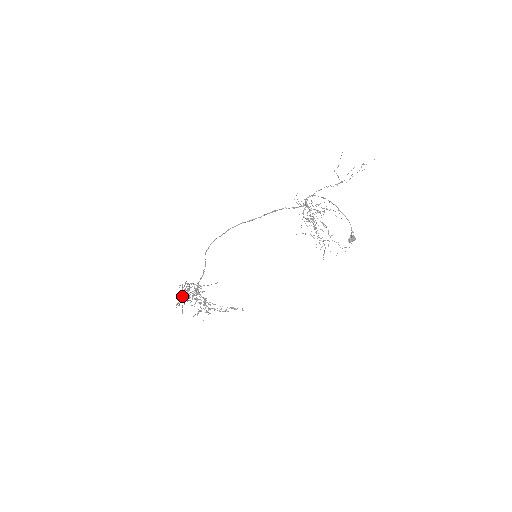
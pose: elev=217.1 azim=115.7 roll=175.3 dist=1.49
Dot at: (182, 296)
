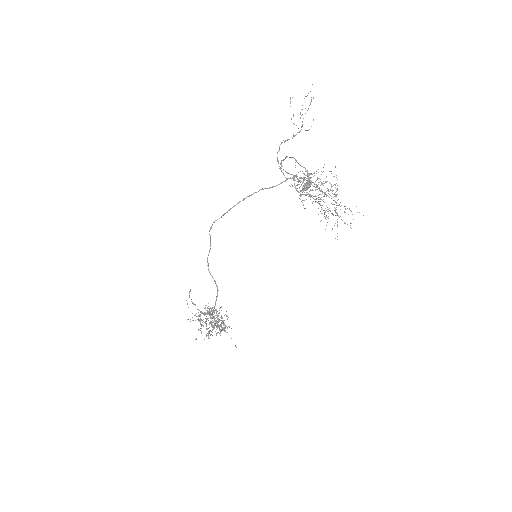
Dot at: (192, 320)
